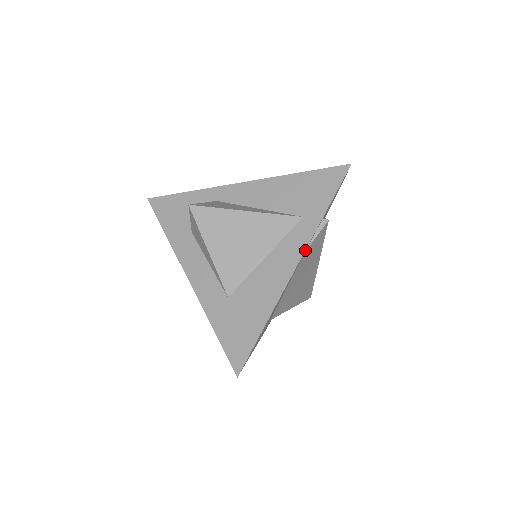
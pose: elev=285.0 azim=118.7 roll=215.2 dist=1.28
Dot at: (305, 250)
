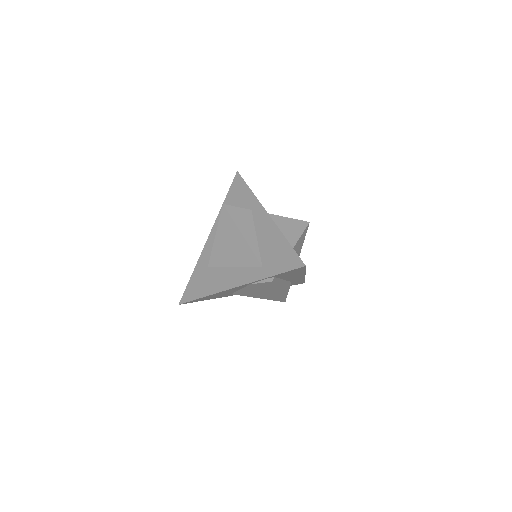
Dot at: (247, 284)
